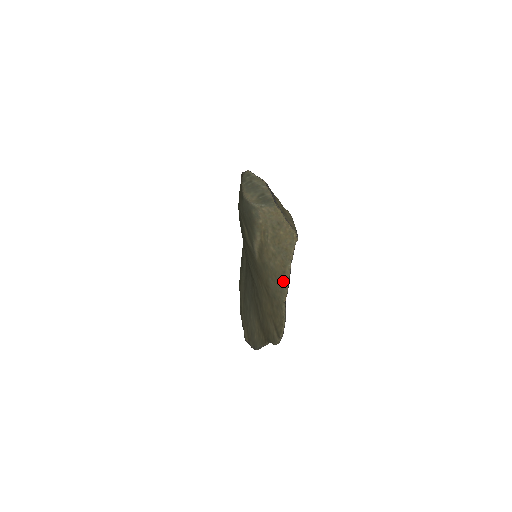
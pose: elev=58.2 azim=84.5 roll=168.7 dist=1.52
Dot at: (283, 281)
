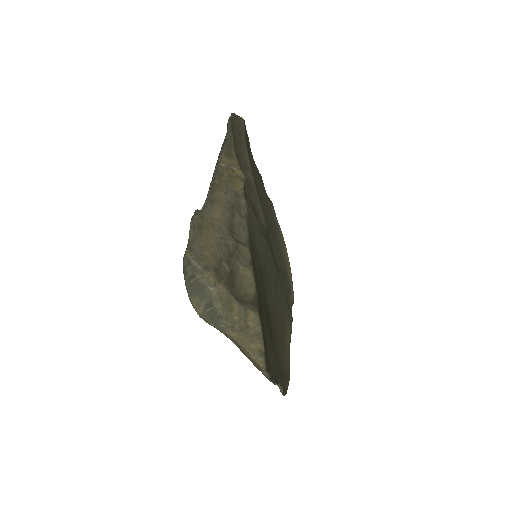
Dot at: occluded
